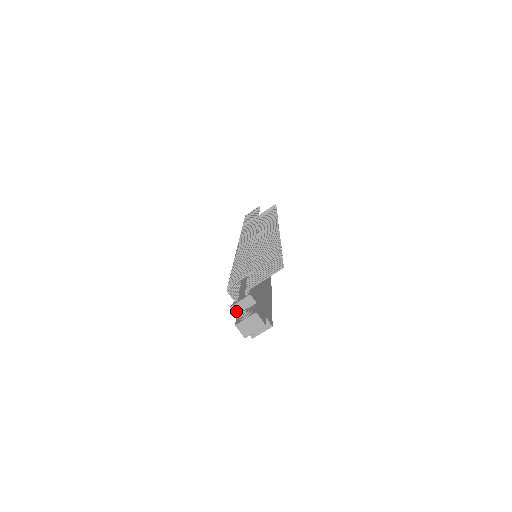
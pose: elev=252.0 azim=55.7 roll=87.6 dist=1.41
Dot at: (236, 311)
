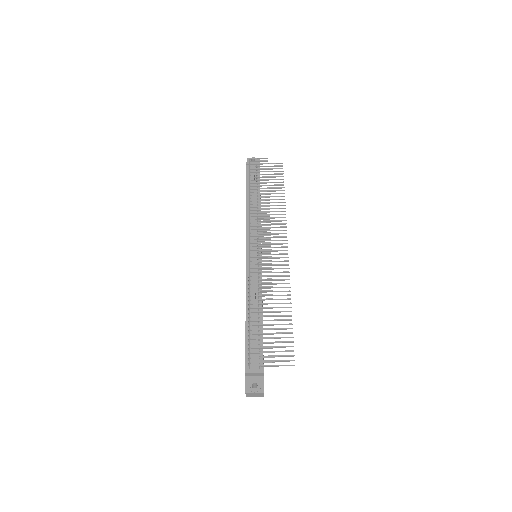
Dot at: (247, 375)
